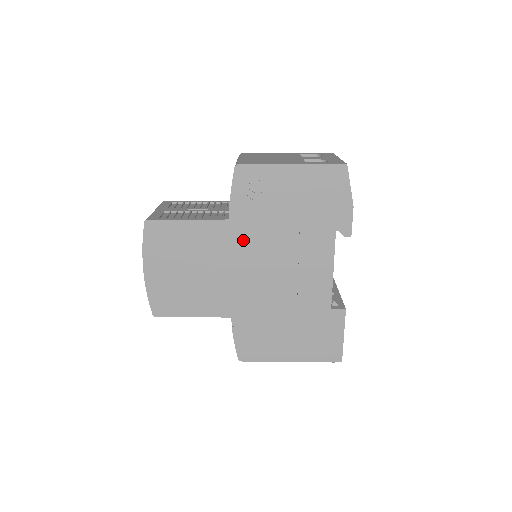
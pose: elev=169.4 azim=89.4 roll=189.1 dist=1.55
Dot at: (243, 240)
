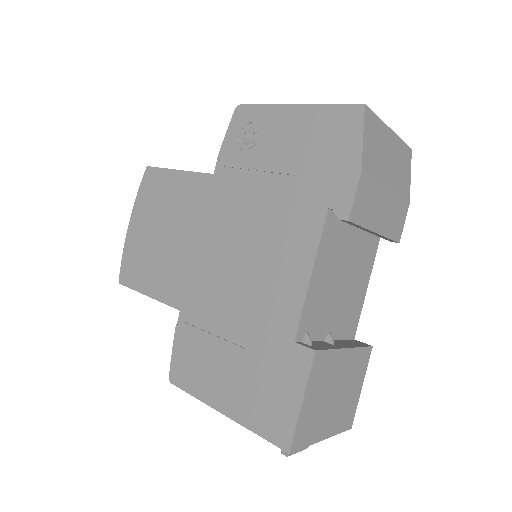
Dot at: (220, 203)
